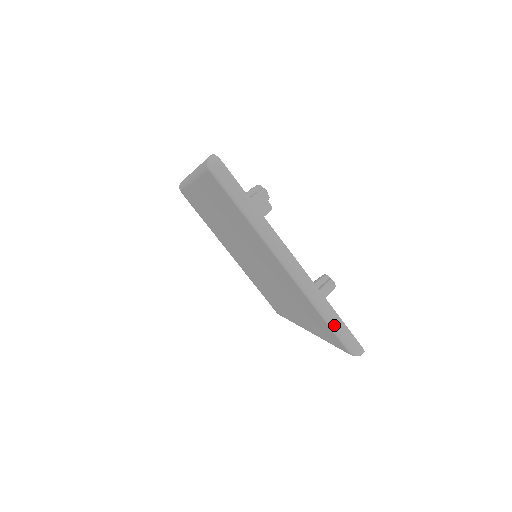
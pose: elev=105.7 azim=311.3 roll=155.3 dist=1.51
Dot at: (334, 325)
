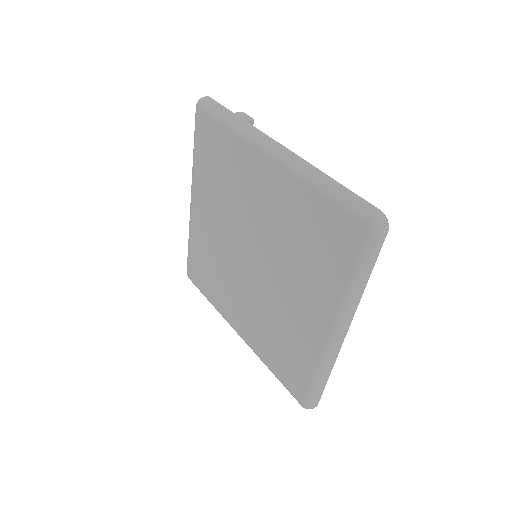
Dot at: (336, 192)
